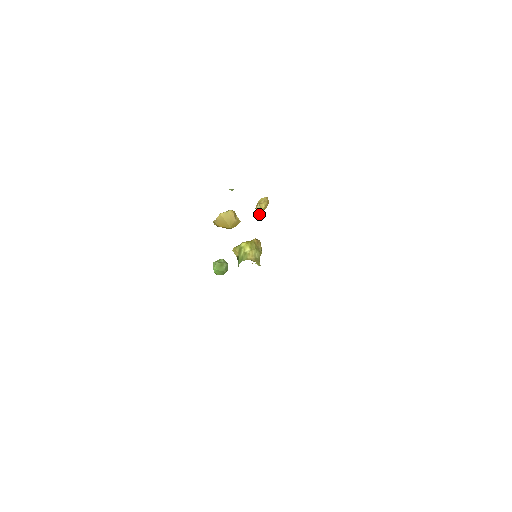
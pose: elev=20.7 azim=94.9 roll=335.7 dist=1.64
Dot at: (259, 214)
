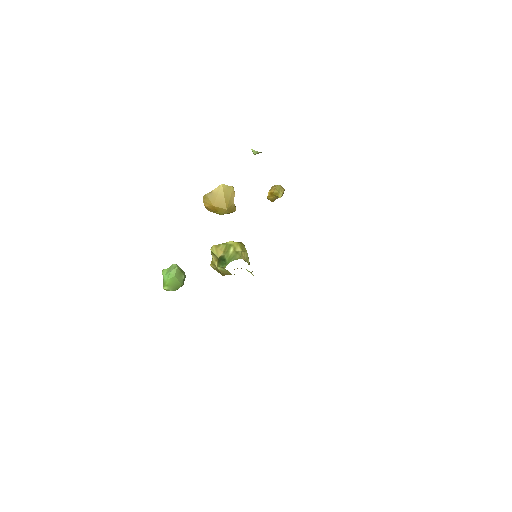
Dot at: (279, 196)
